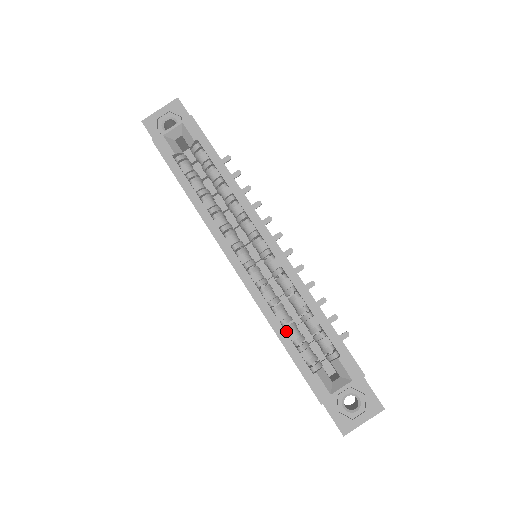
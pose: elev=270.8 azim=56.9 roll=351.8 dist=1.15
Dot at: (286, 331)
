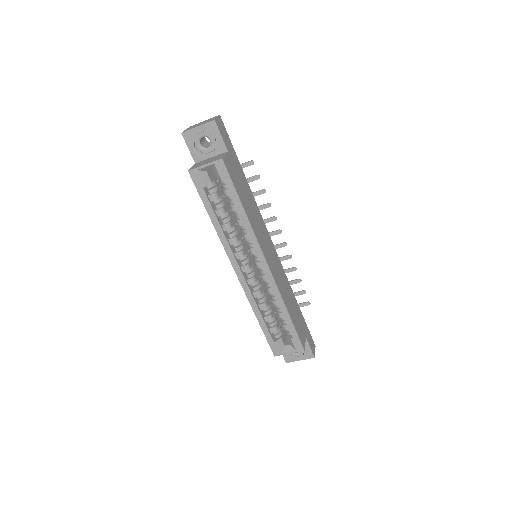
Dot at: (264, 314)
